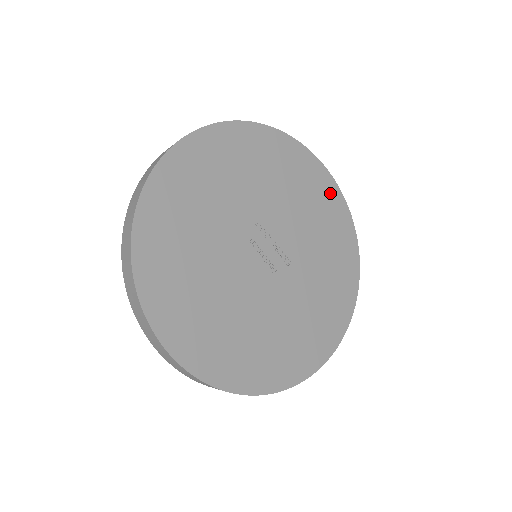
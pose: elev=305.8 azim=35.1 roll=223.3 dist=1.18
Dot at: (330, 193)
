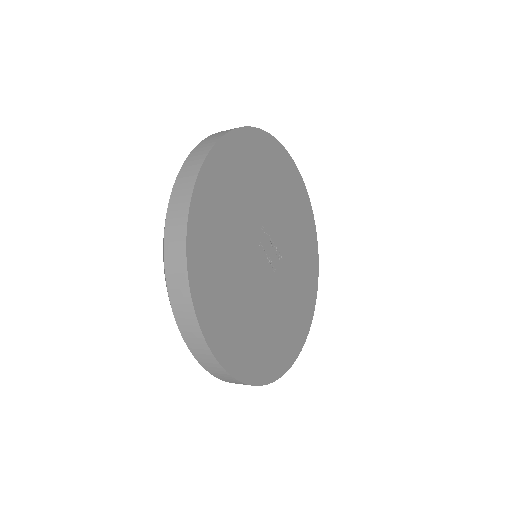
Dot at: (300, 191)
